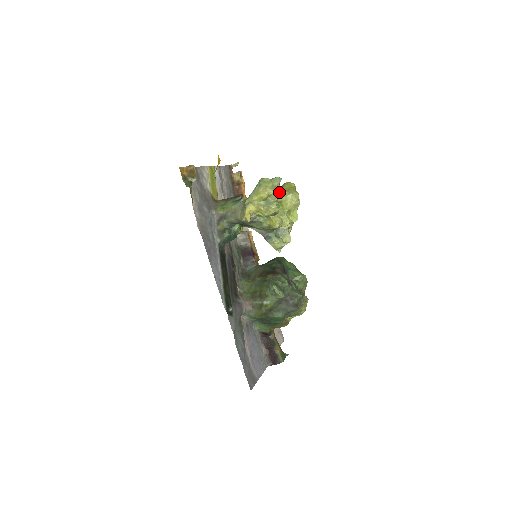
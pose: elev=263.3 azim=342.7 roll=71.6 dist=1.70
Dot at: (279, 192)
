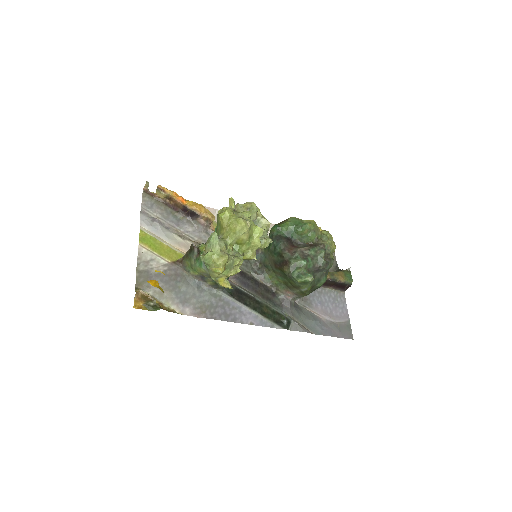
Dot at: (225, 239)
